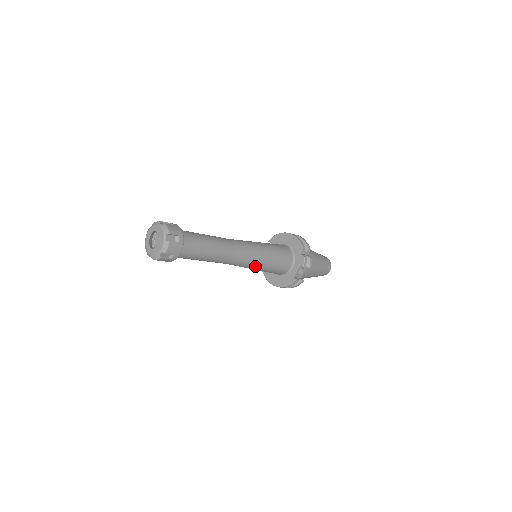
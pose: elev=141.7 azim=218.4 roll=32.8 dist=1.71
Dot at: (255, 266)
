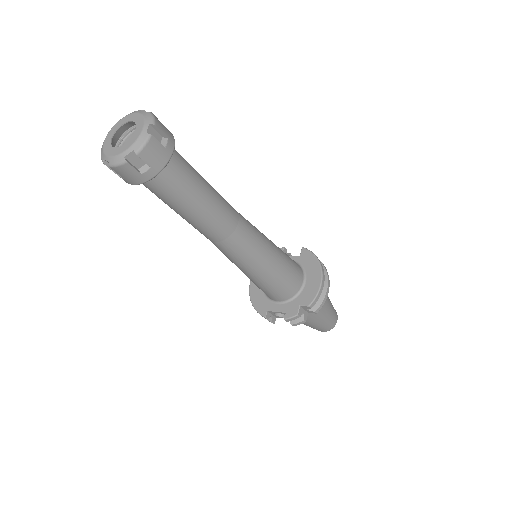
Dot at: (237, 266)
